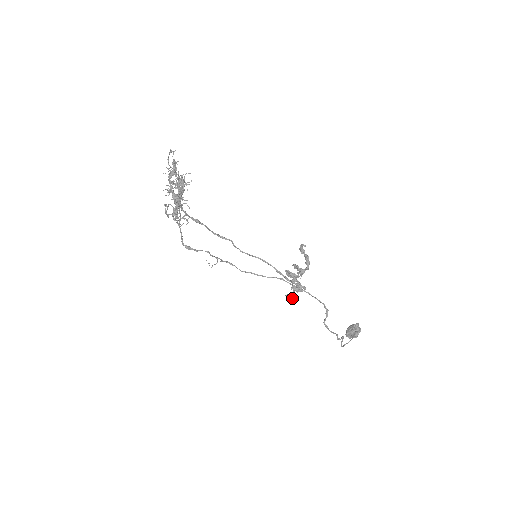
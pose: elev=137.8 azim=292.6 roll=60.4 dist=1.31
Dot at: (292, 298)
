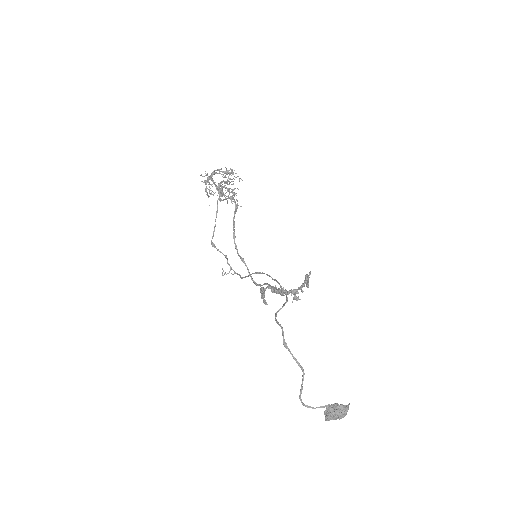
Dot at: (261, 288)
